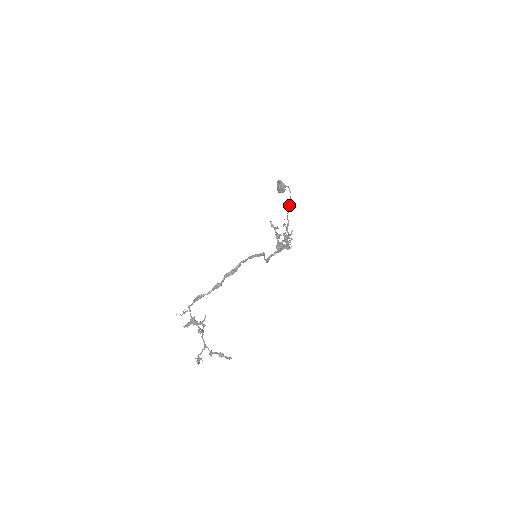
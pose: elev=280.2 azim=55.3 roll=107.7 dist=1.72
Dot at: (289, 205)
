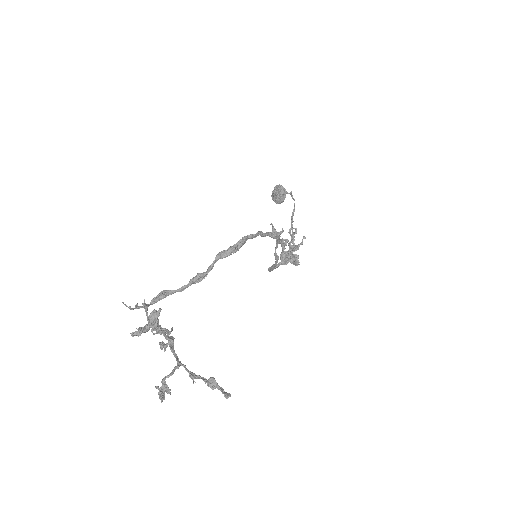
Dot at: (293, 212)
